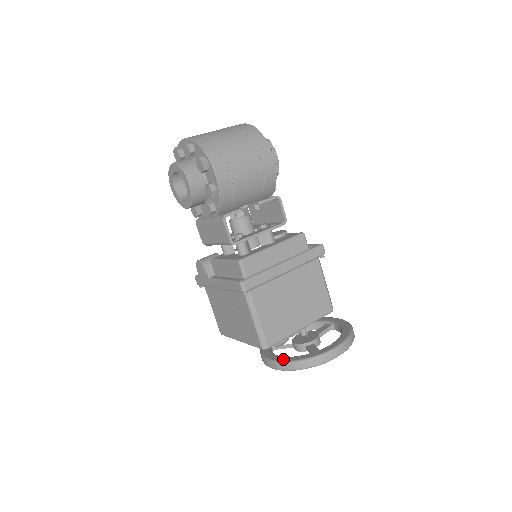
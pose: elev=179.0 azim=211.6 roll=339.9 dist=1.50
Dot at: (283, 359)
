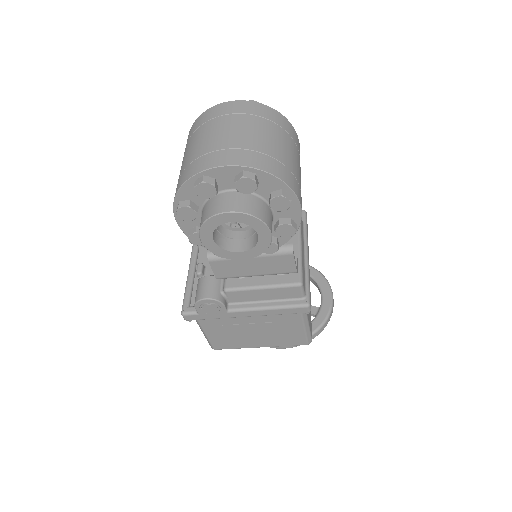
Dot at: occluded
